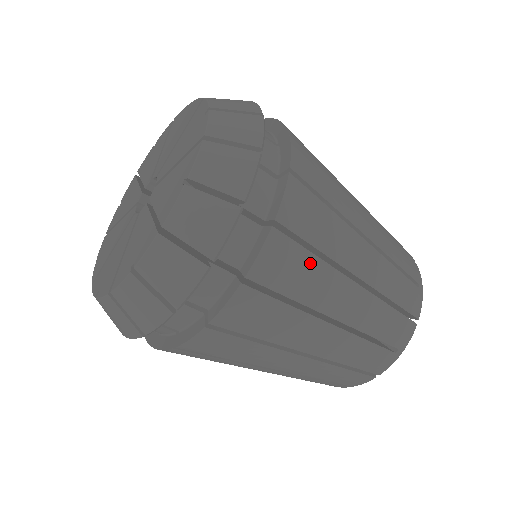
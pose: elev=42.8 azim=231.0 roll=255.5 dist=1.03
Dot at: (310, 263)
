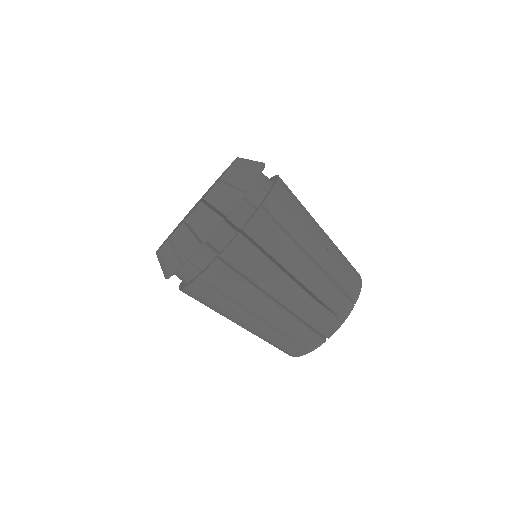
Dot at: (280, 235)
